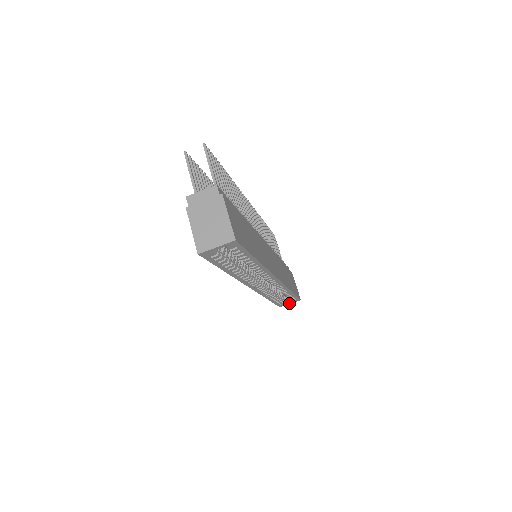
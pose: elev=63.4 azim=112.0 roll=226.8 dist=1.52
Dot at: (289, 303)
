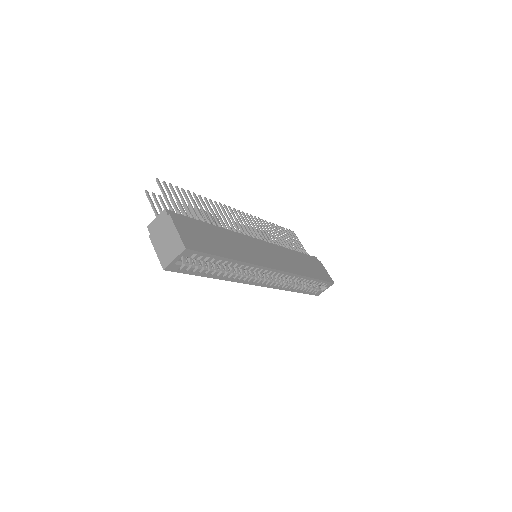
Dot at: (324, 289)
